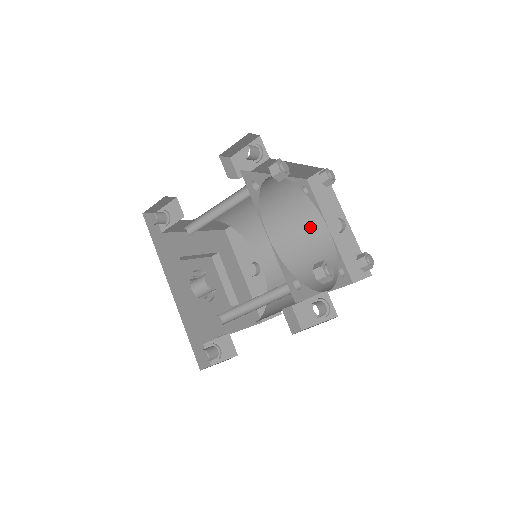
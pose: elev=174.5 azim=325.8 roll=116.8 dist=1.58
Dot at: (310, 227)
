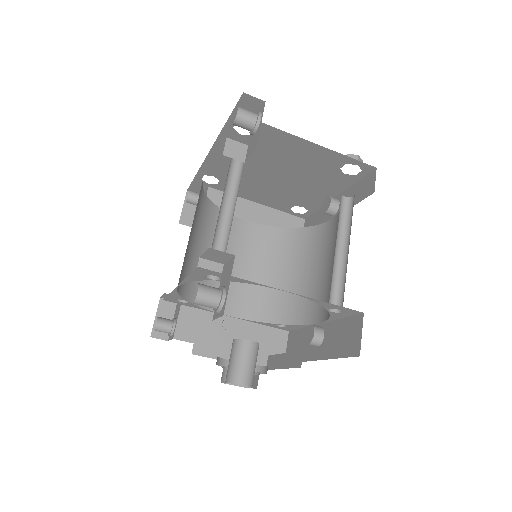
Dot at: (322, 241)
